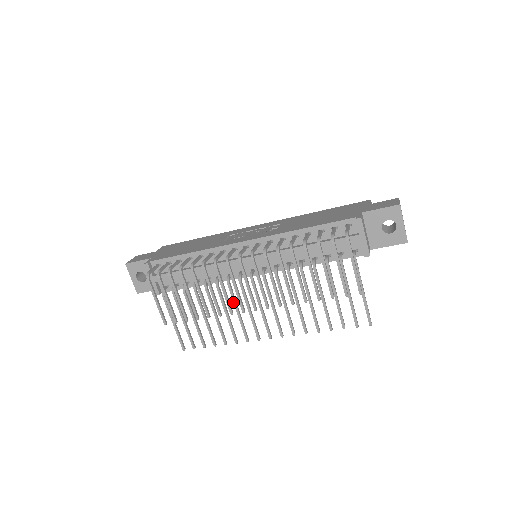
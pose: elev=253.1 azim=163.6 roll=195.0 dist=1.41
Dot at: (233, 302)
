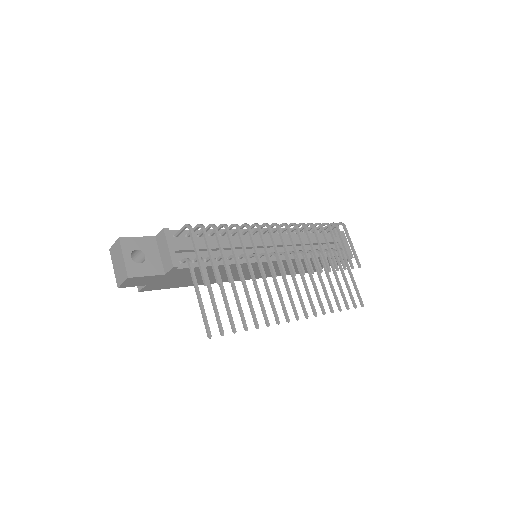
Dot at: occluded
